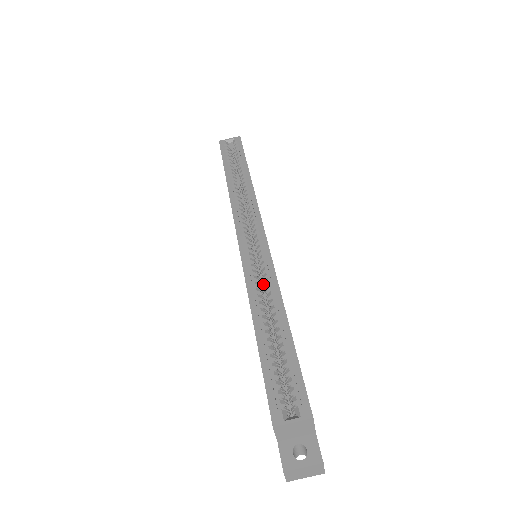
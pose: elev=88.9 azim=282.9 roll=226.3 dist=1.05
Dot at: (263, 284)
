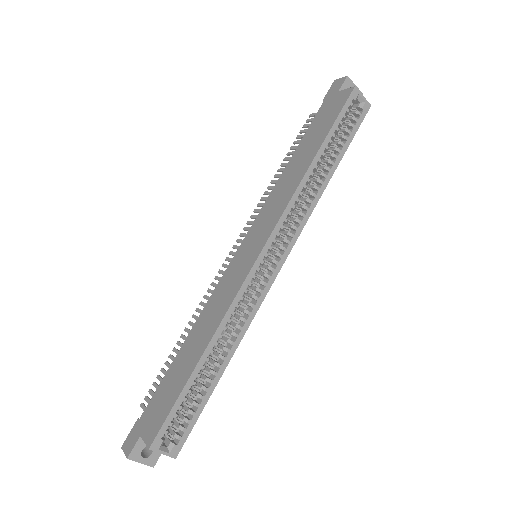
Dot at: (237, 310)
